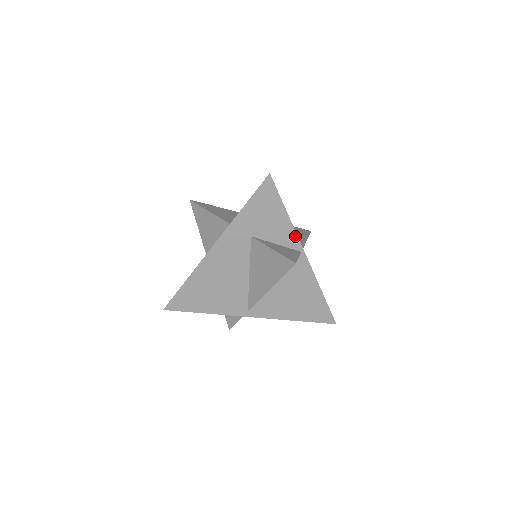
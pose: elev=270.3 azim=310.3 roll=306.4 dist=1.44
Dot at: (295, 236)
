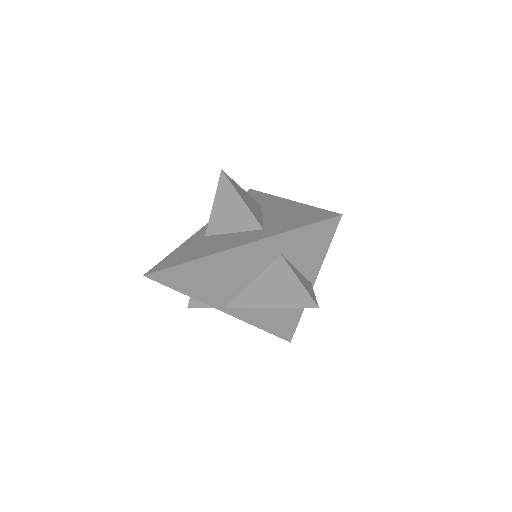
Dot at: (317, 270)
